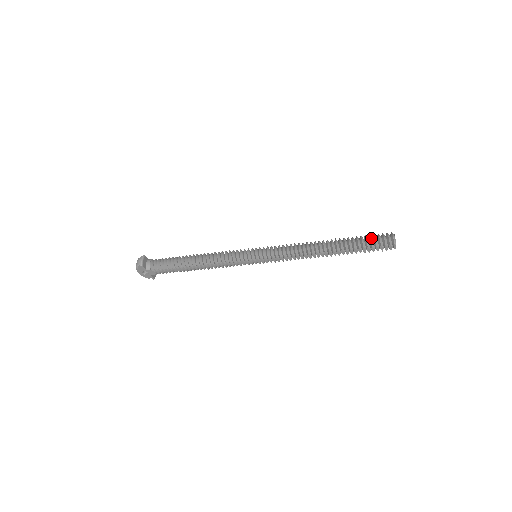
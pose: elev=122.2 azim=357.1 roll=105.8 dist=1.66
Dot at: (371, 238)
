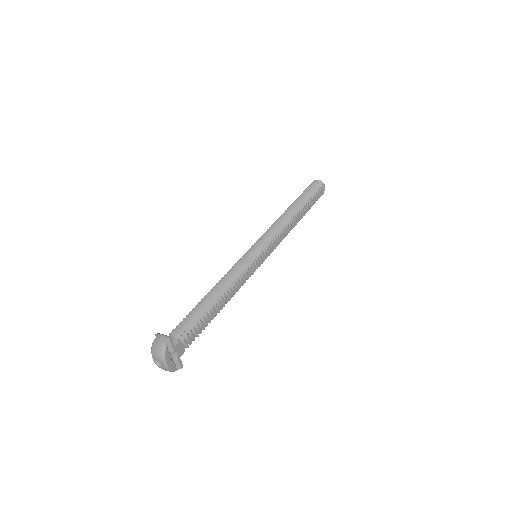
Dot at: (309, 189)
